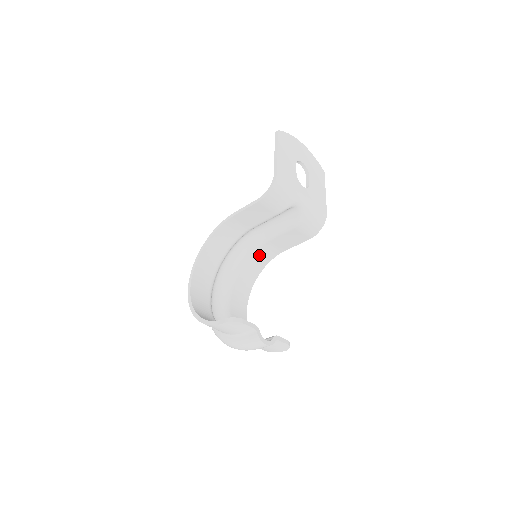
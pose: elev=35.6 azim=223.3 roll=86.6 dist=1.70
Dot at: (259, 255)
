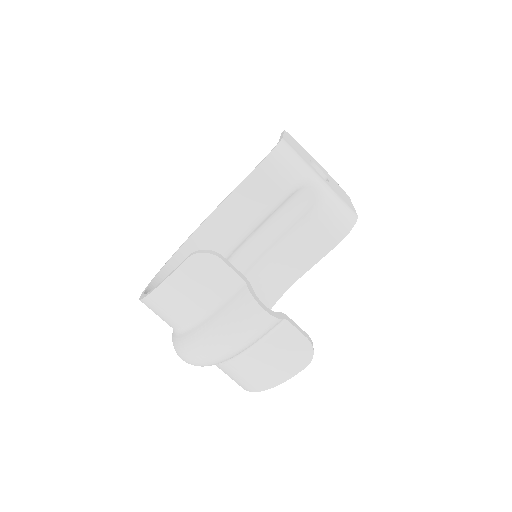
Dot at: (263, 282)
